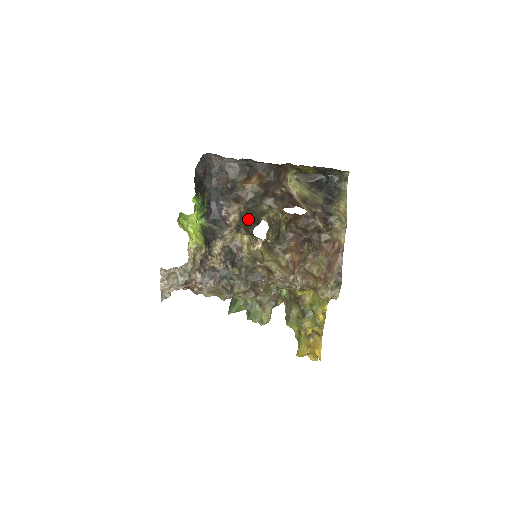
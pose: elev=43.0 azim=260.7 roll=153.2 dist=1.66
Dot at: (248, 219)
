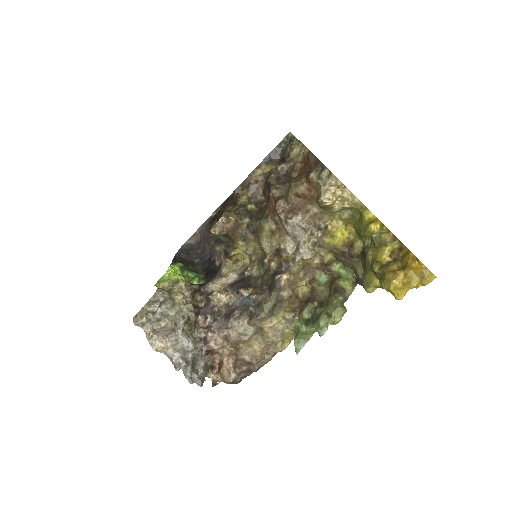
Dot at: occluded
